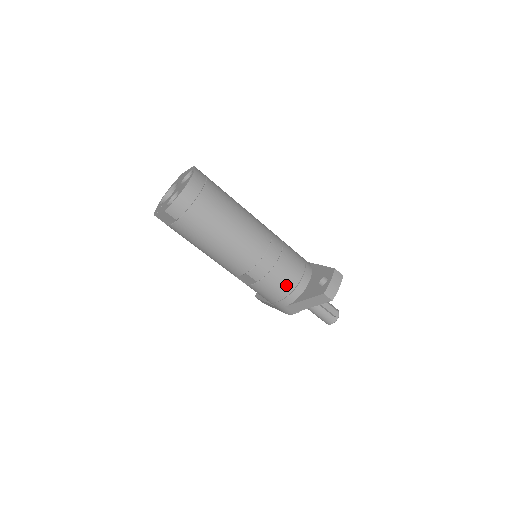
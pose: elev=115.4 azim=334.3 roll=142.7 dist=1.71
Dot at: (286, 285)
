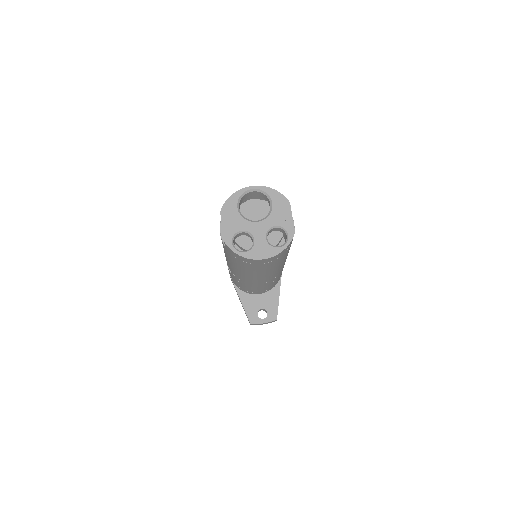
Dot at: (244, 288)
